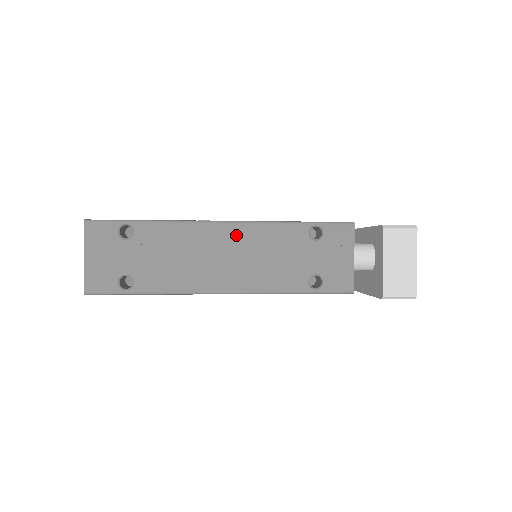
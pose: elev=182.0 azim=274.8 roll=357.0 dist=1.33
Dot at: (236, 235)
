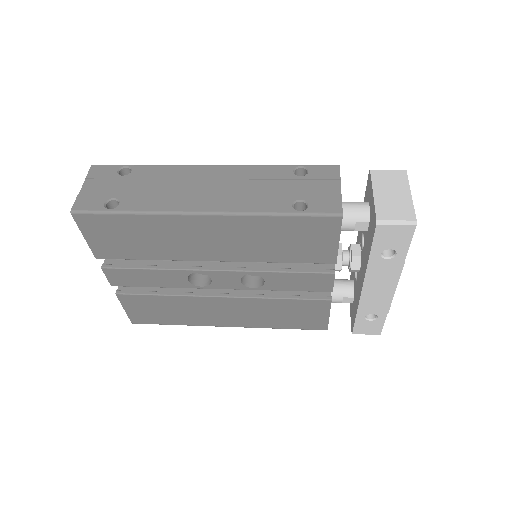
Dot at: (223, 173)
